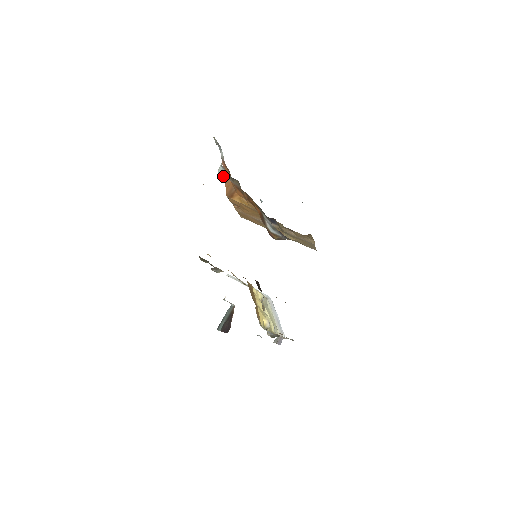
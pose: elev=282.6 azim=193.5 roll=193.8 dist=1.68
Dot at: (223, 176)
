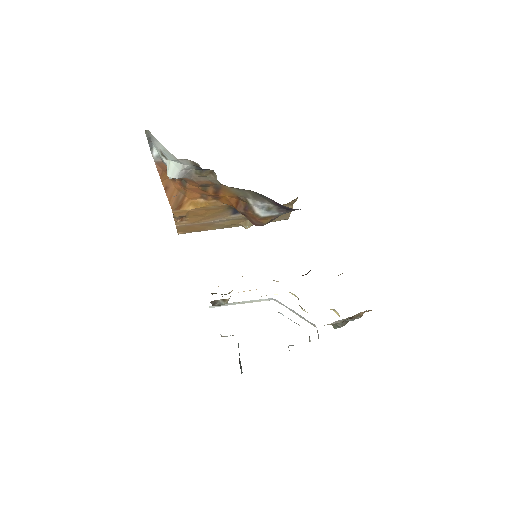
Dot at: (182, 176)
